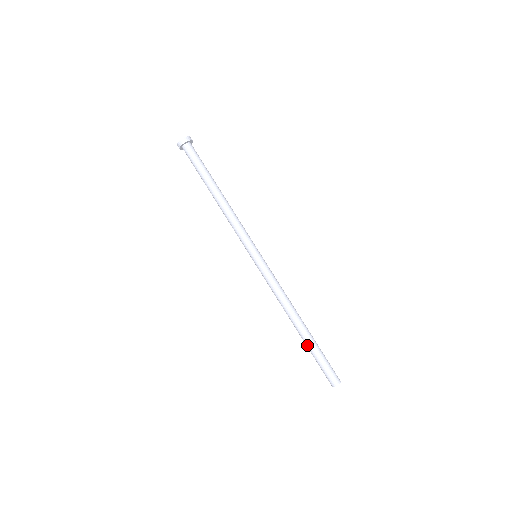
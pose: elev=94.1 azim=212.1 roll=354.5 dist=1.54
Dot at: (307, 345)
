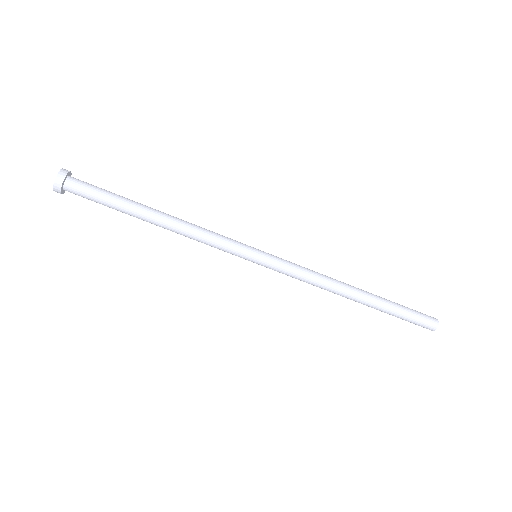
Dot at: occluded
